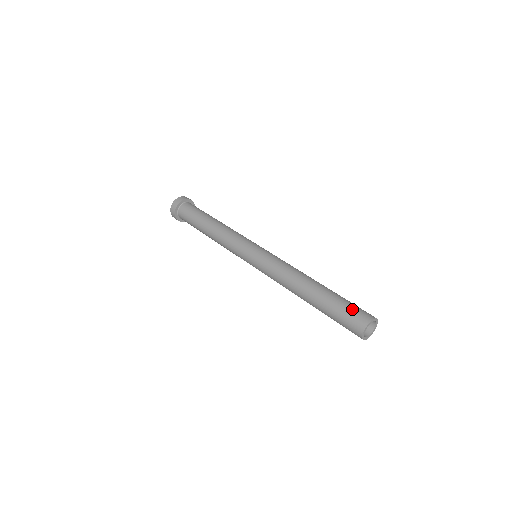
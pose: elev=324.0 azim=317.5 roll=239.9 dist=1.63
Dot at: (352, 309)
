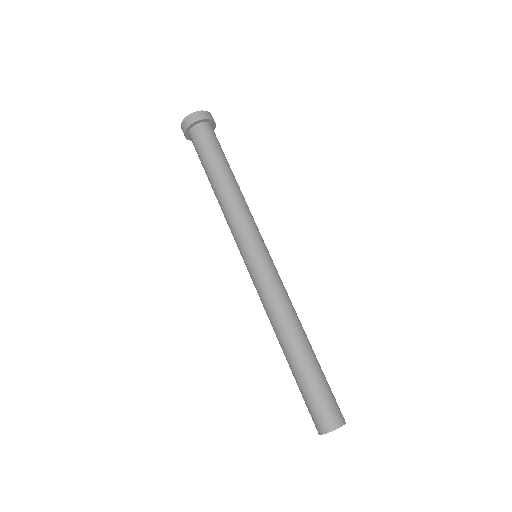
Dot at: (323, 403)
